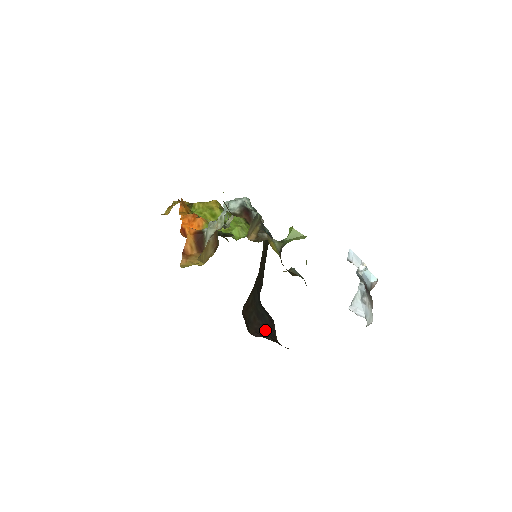
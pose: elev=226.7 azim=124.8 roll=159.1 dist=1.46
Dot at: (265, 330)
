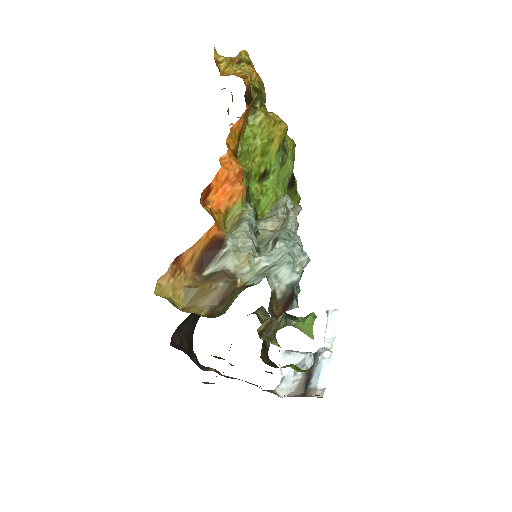
Dot at: (191, 327)
